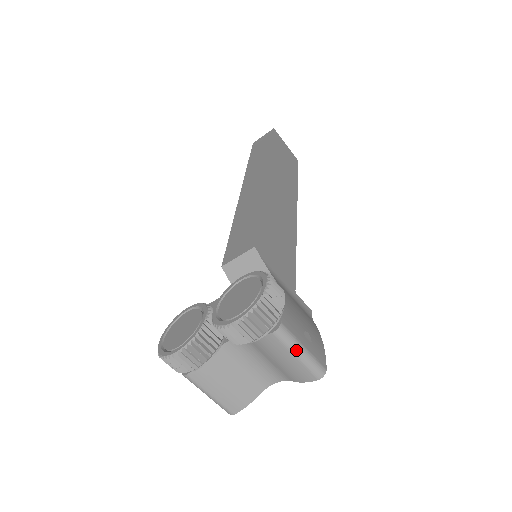
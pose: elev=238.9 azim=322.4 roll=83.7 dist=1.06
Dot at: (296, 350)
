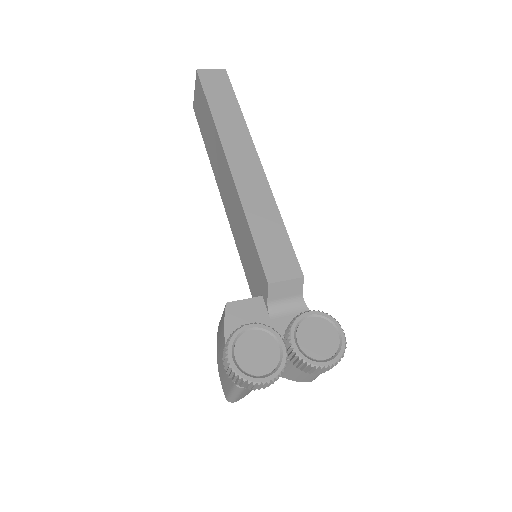
Dot at: occluded
